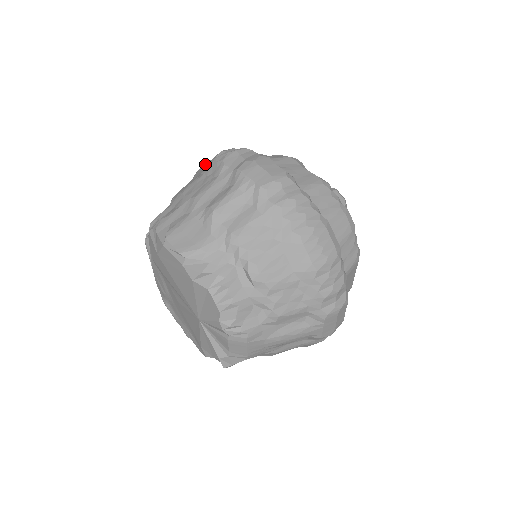
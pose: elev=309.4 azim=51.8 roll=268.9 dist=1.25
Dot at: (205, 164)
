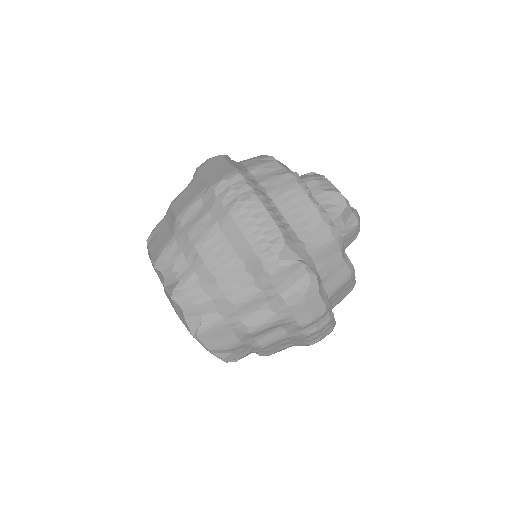
Dot at: (243, 229)
